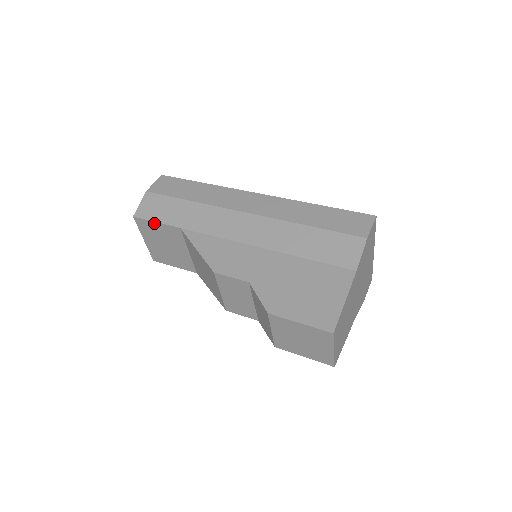
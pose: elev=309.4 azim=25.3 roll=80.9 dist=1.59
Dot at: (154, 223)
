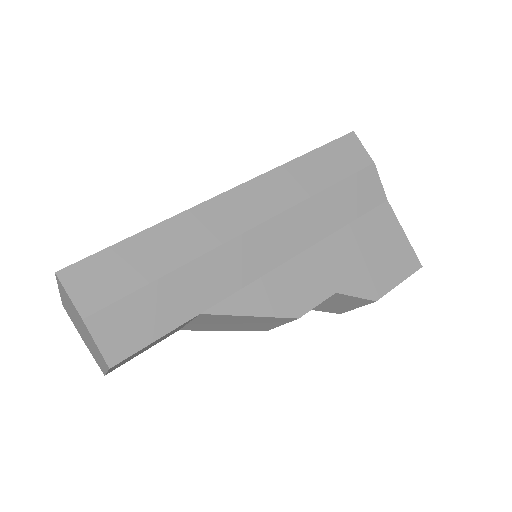
Dot at: occluded
